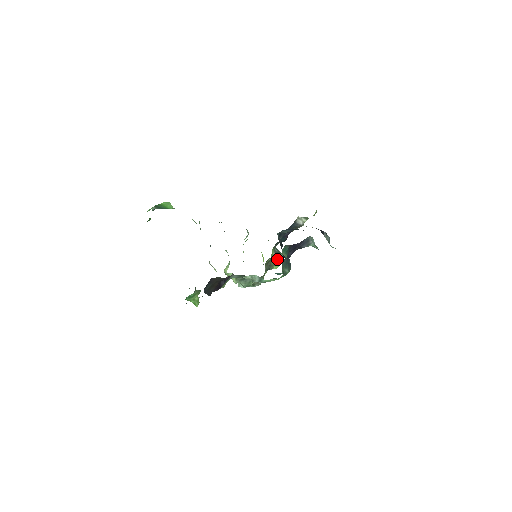
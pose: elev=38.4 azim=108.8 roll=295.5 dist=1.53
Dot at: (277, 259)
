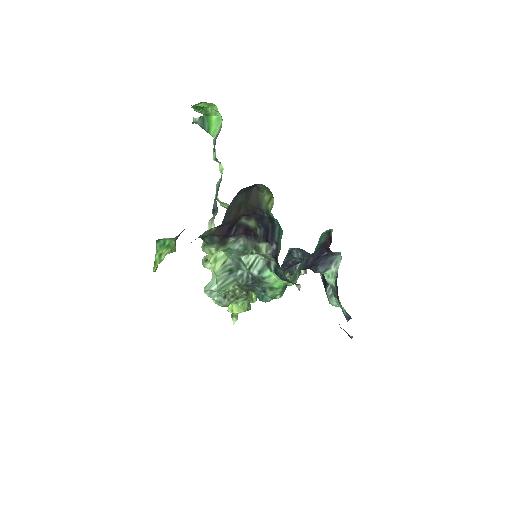
Dot at: occluded
